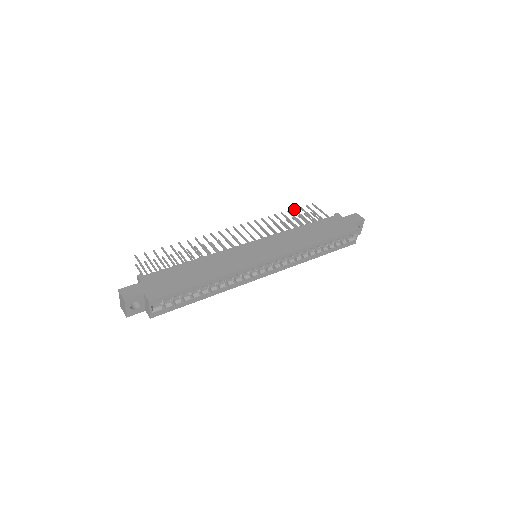
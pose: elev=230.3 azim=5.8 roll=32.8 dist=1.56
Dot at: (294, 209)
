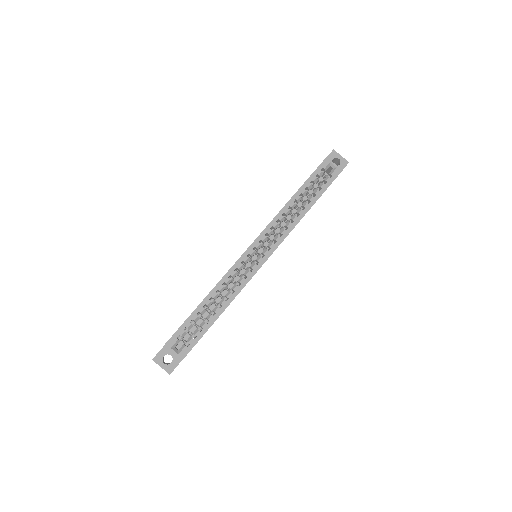
Dot at: occluded
